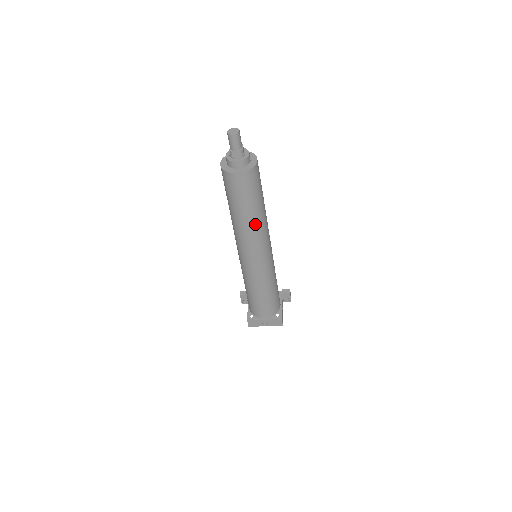
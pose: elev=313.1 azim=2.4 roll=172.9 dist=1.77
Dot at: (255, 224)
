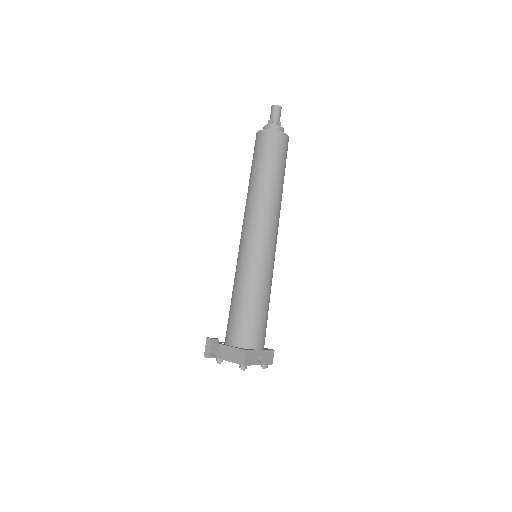
Dot at: (281, 197)
